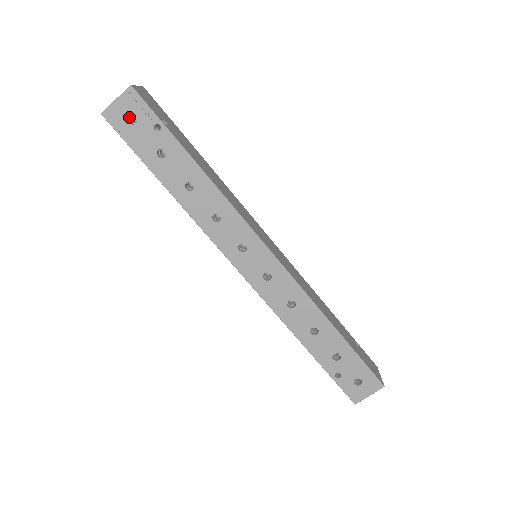
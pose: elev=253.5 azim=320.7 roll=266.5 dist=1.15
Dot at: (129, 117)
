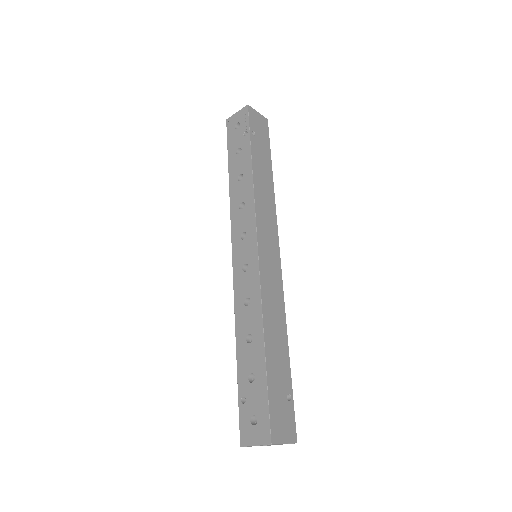
Dot at: (238, 125)
